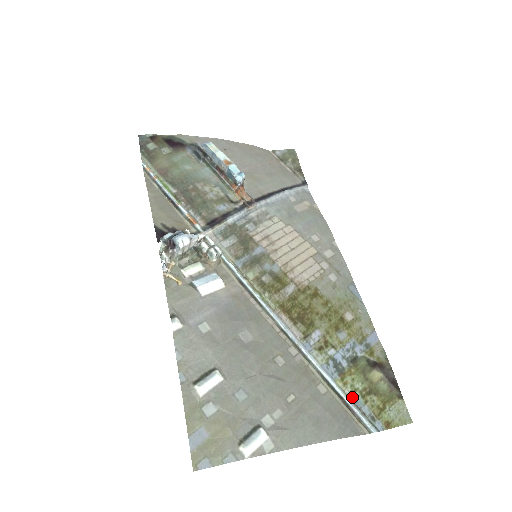
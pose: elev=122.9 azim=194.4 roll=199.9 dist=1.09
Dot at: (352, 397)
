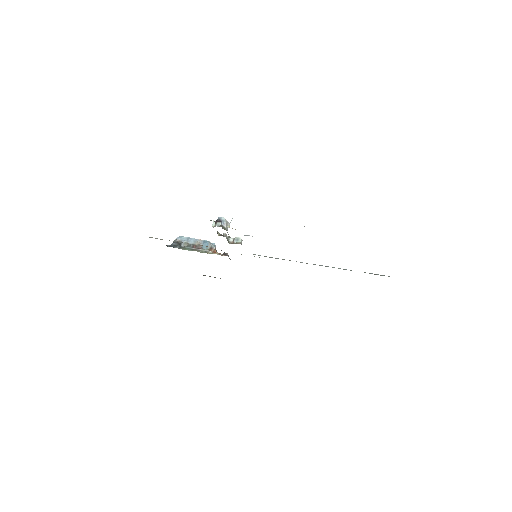
Dot at: occluded
